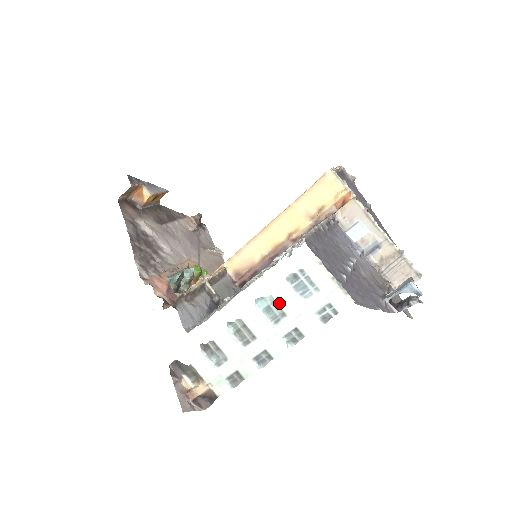
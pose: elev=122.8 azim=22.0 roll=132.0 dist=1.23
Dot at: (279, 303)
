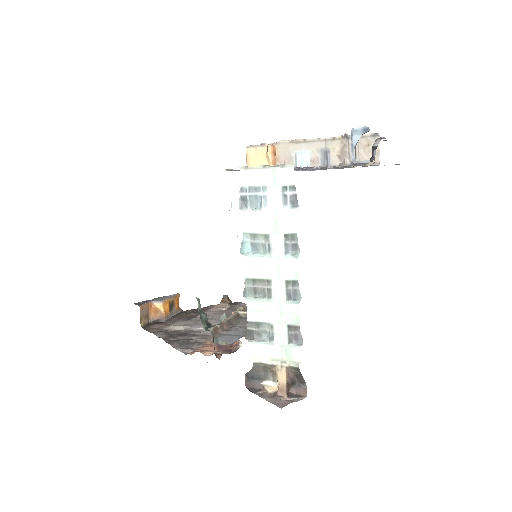
Dot at: (254, 232)
